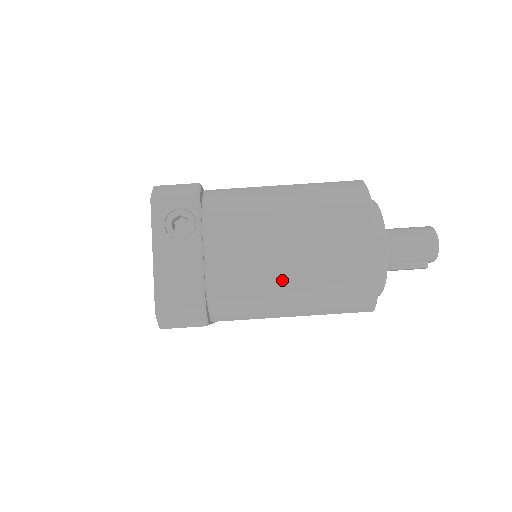
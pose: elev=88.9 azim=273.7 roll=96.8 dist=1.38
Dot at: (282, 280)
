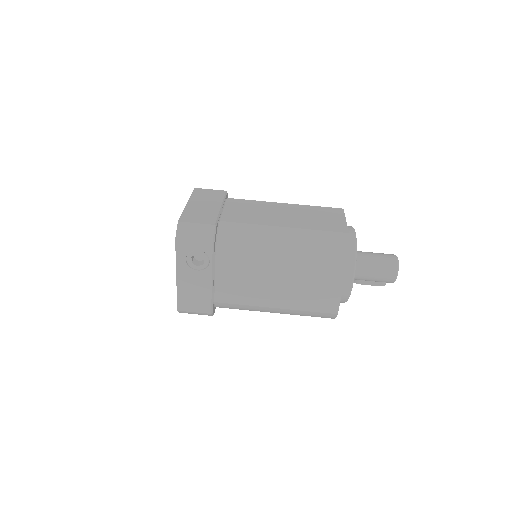
Dot at: (268, 304)
